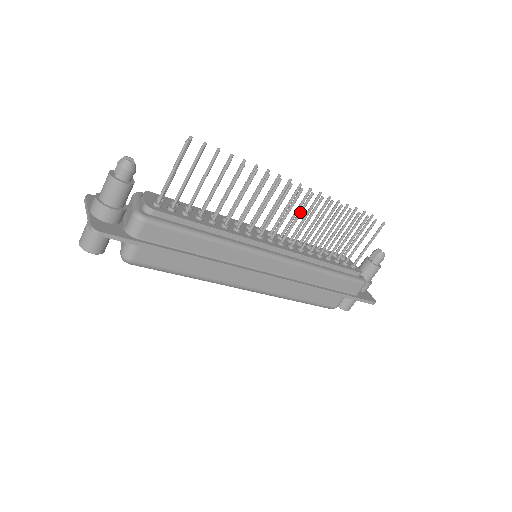
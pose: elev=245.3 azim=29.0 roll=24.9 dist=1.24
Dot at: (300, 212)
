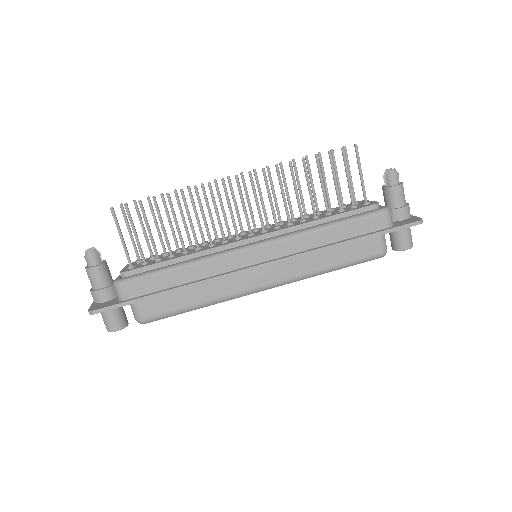
Dot at: (254, 195)
